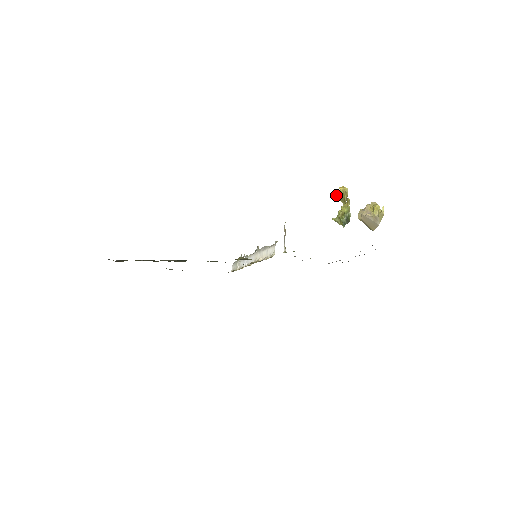
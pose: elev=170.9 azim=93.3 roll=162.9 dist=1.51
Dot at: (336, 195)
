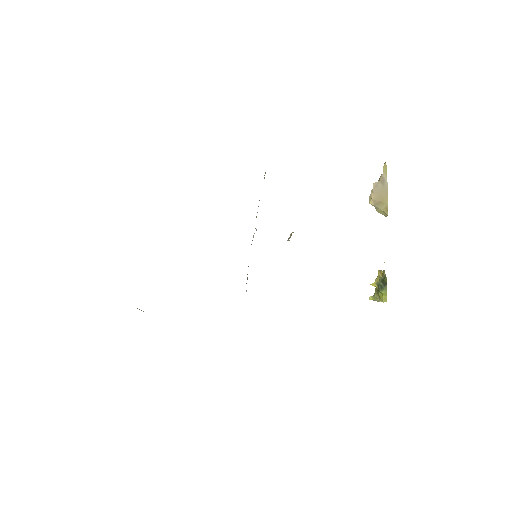
Dot at: occluded
